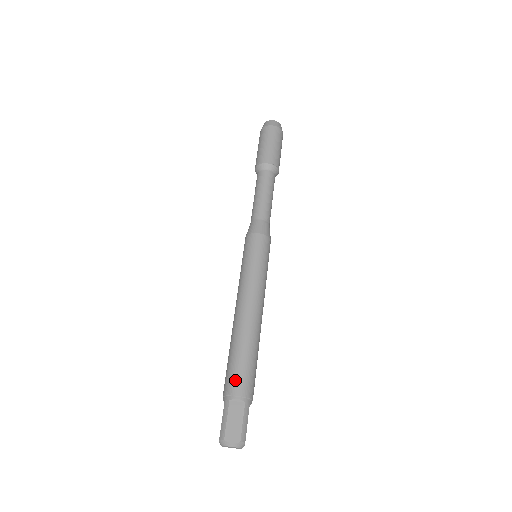
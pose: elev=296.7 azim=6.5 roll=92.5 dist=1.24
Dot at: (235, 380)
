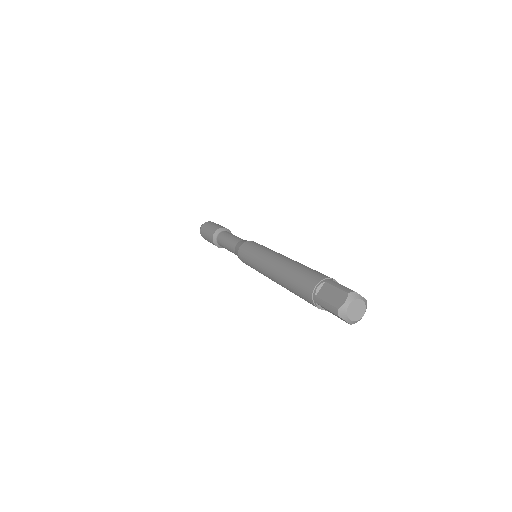
Dot at: (323, 274)
